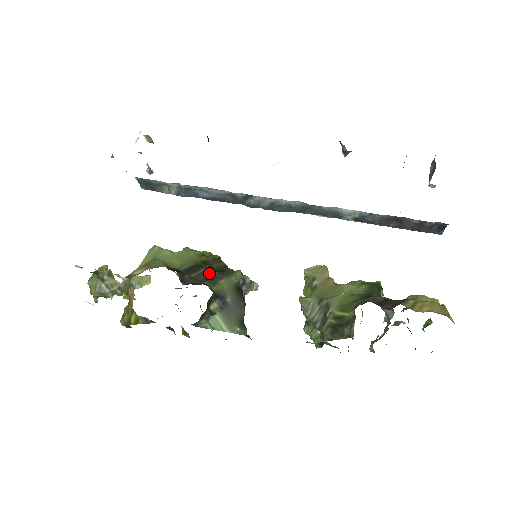
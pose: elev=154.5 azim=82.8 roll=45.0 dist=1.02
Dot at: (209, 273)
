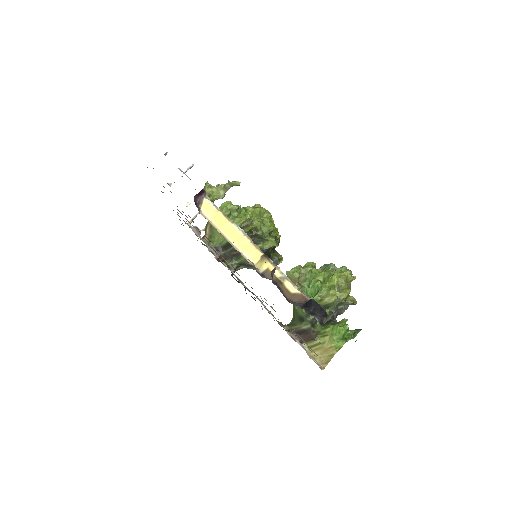
Dot at: occluded
